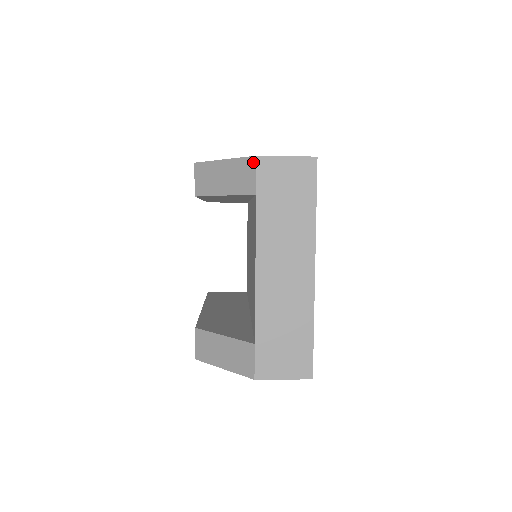
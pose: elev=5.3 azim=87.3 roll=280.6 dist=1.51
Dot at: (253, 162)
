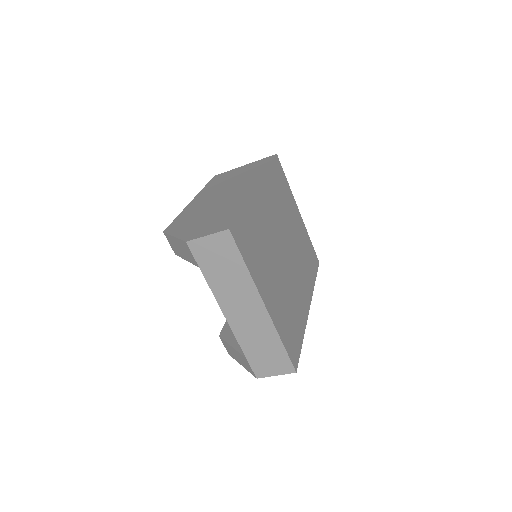
Dot at: (187, 245)
